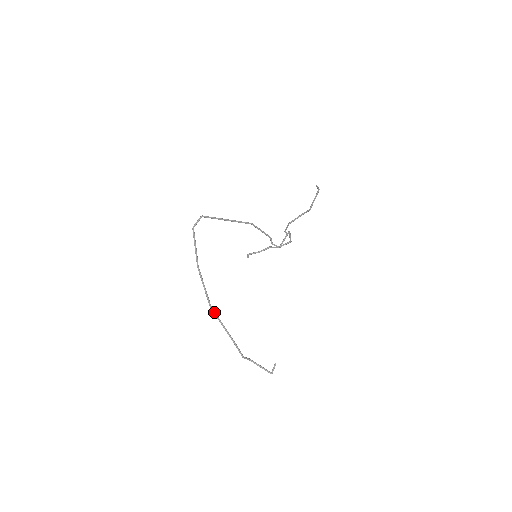
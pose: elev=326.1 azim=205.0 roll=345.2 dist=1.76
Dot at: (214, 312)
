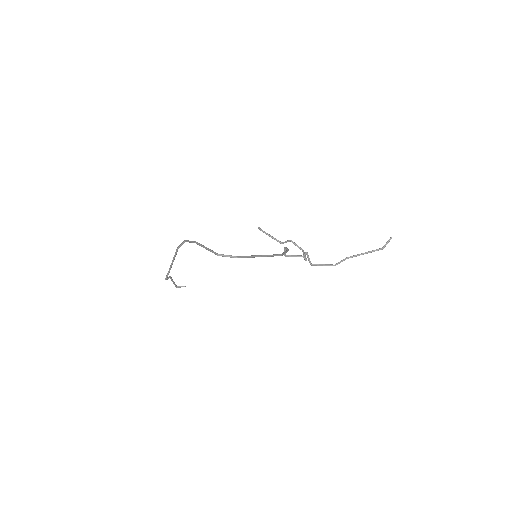
Dot at: (176, 253)
